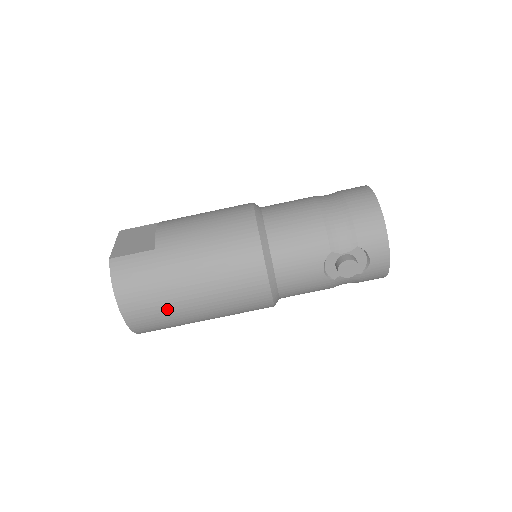
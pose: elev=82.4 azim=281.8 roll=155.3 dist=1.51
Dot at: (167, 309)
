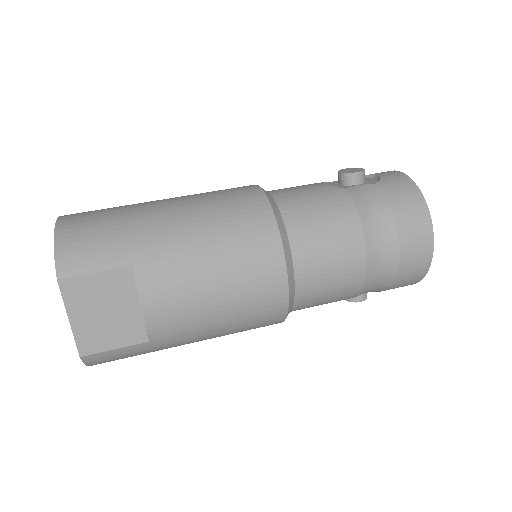
Dot at: (122, 210)
